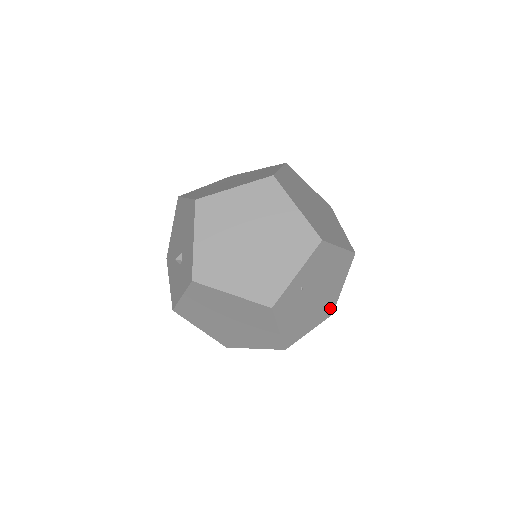
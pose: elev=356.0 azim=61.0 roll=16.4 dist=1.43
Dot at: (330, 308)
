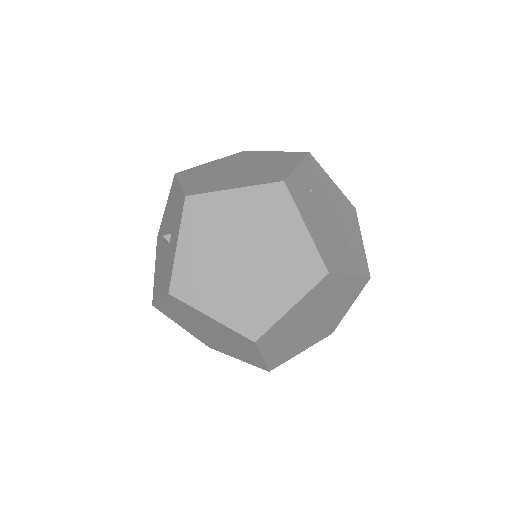
Dot at: (362, 263)
